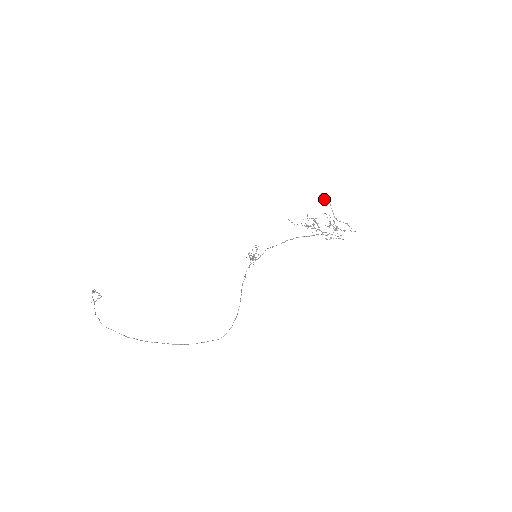
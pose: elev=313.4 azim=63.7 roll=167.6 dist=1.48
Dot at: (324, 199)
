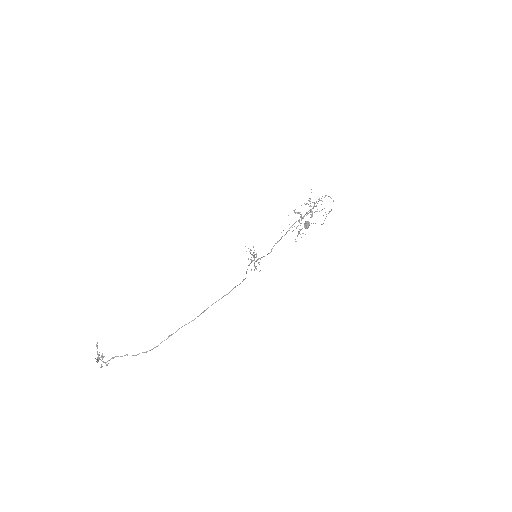
Dot at: (308, 224)
